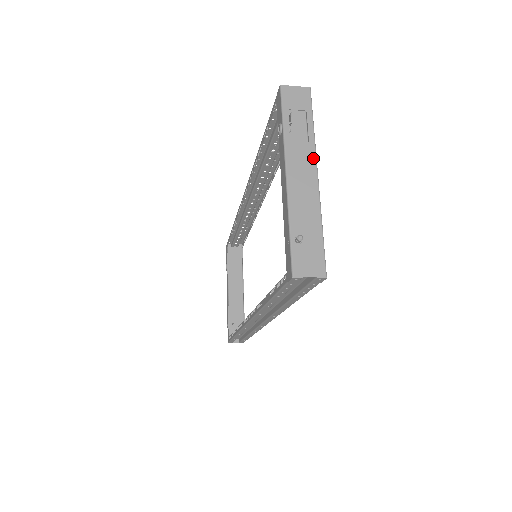
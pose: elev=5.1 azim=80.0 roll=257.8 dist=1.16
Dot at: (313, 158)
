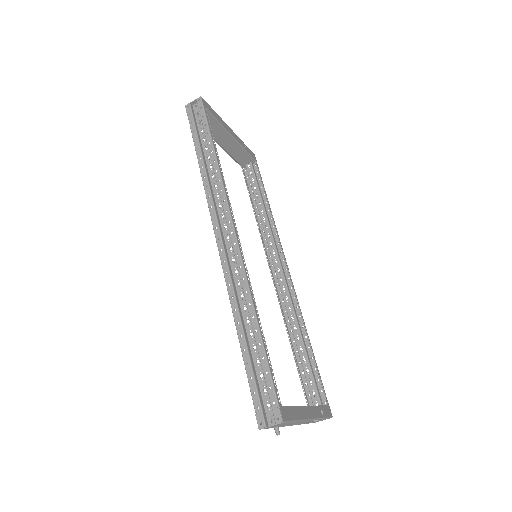
Dot at: occluded
